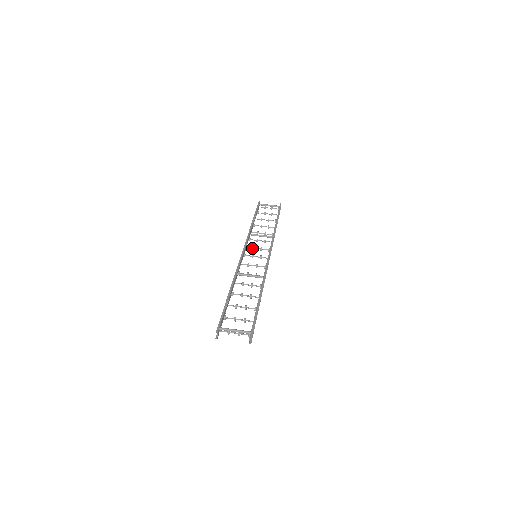
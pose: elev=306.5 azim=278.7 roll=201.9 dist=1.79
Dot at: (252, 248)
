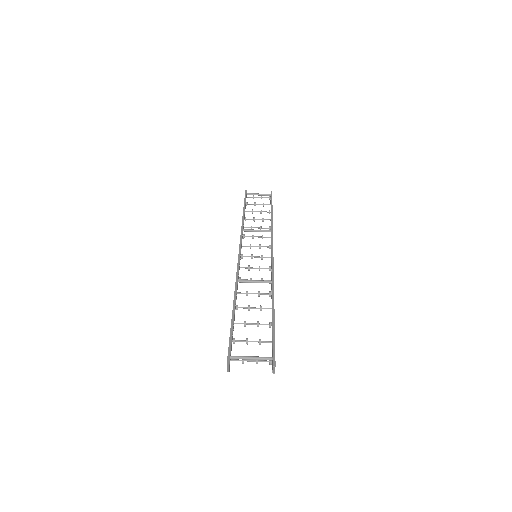
Dot at: occluded
